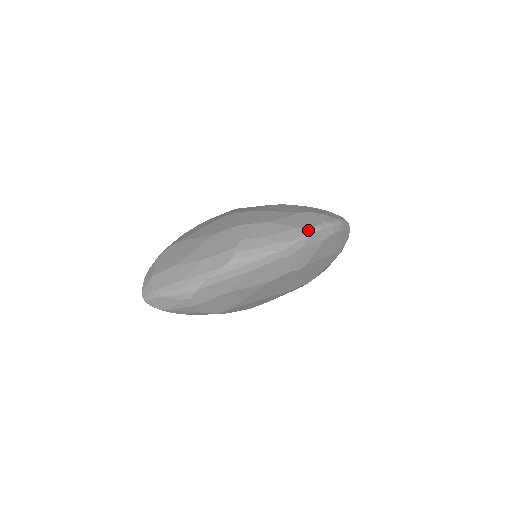
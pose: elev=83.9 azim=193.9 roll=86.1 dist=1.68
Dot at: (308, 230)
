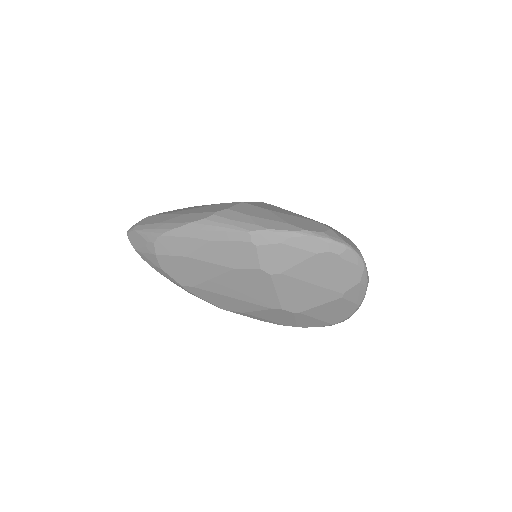
Dot at: (297, 229)
